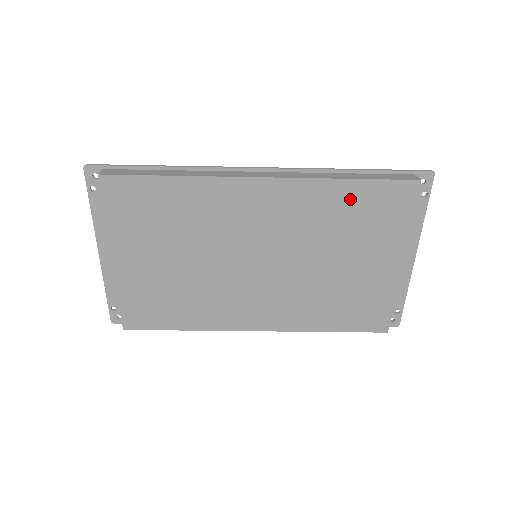
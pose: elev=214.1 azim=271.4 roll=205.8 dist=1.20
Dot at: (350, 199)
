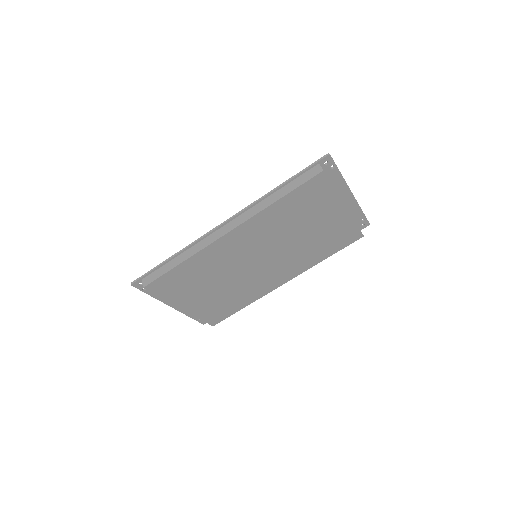
Dot at: (288, 206)
